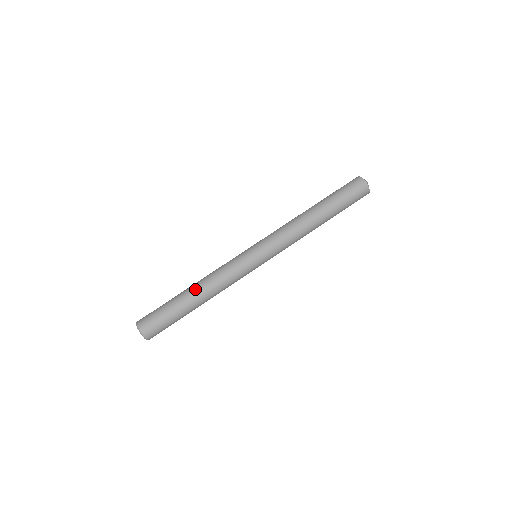
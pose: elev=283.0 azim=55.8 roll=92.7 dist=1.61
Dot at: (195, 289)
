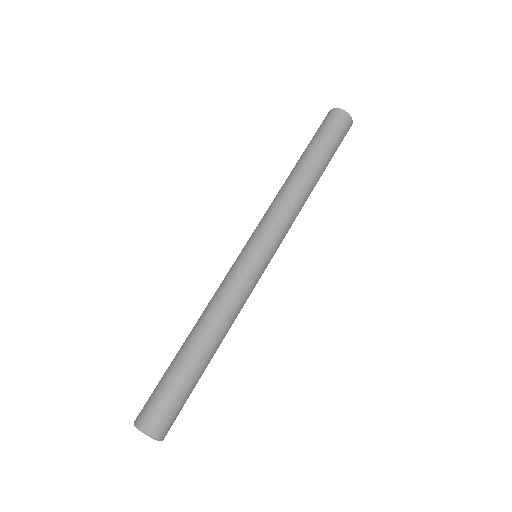
Dot at: (204, 338)
